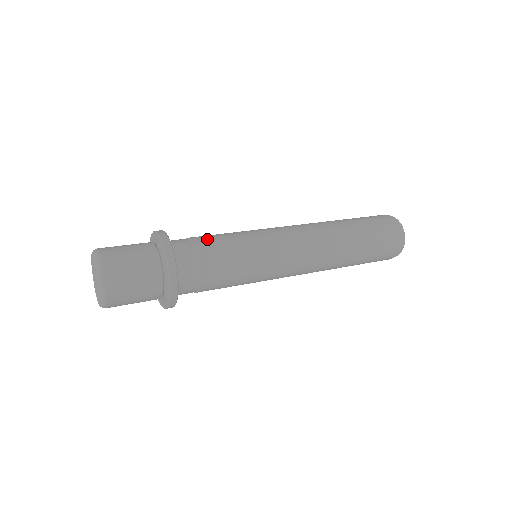
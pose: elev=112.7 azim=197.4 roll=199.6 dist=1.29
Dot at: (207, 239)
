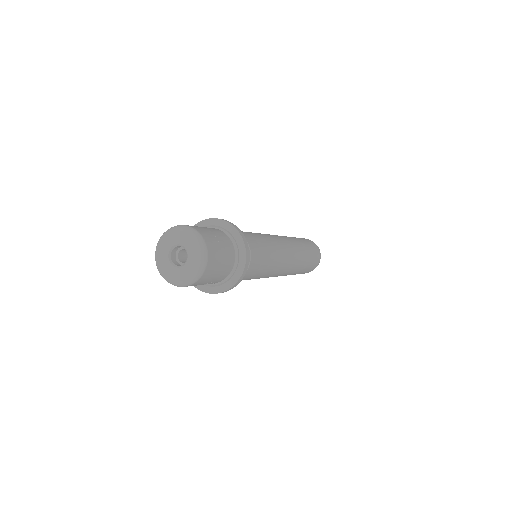
Dot at: (252, 239)
